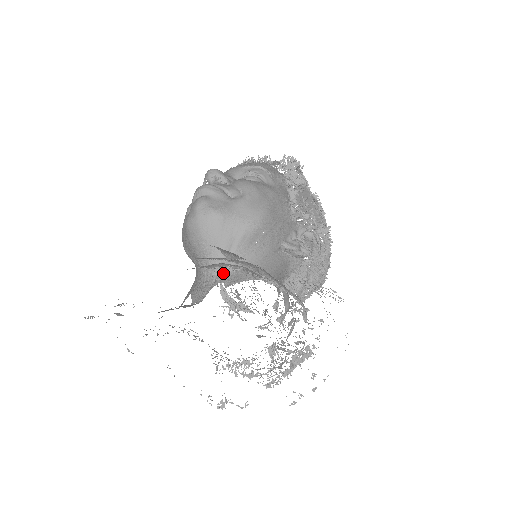
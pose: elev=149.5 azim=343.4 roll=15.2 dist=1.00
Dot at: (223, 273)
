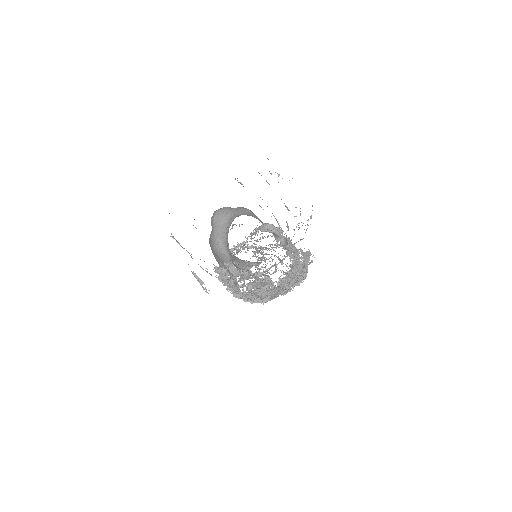
Dot at: occluded
